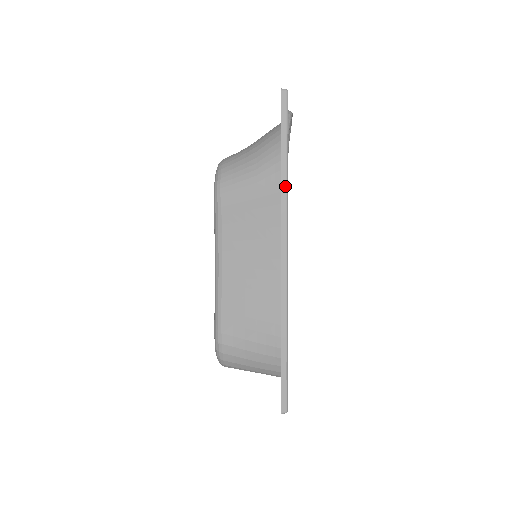
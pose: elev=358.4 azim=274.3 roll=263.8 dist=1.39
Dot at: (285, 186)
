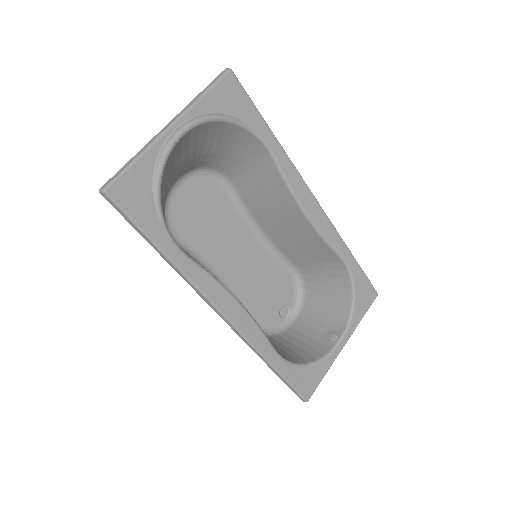
Dot at: (175, 267)
